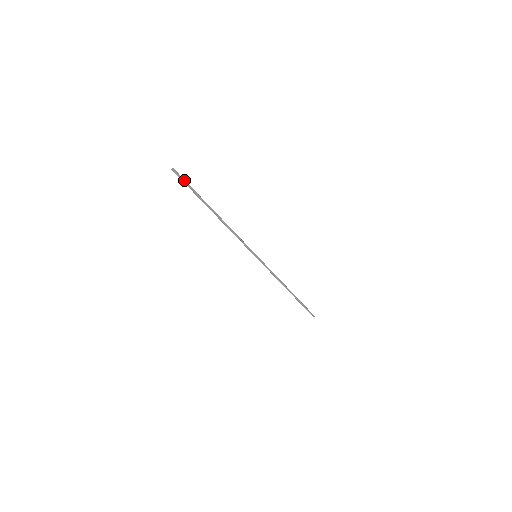
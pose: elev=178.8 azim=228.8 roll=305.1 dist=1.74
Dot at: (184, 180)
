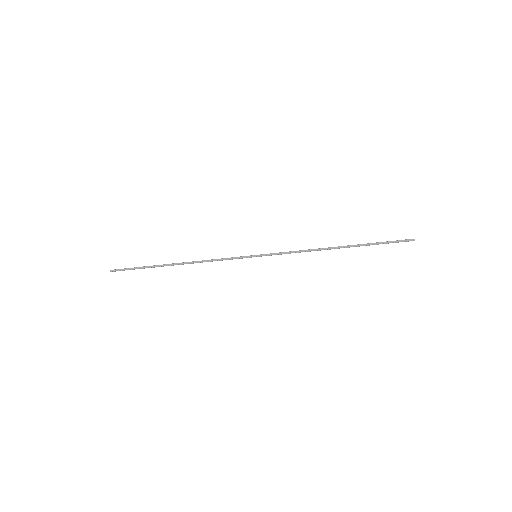
Dot at: (126, 269)
